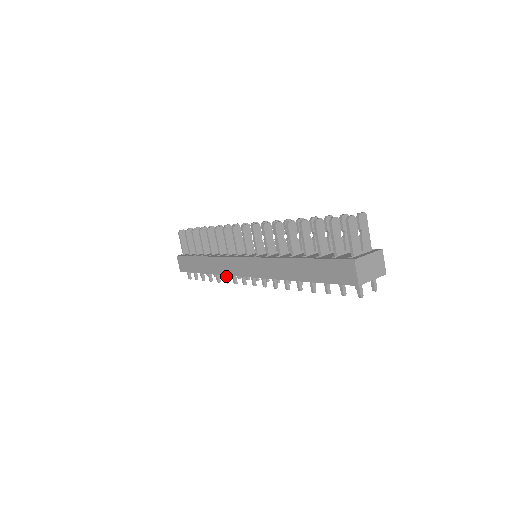
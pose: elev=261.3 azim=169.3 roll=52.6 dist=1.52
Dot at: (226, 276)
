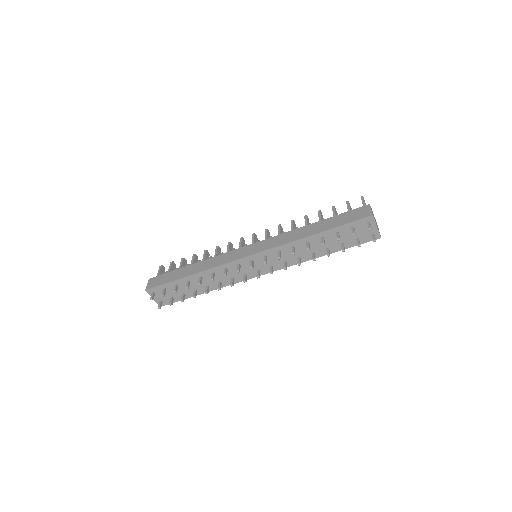
Dot at: (214, 275)
